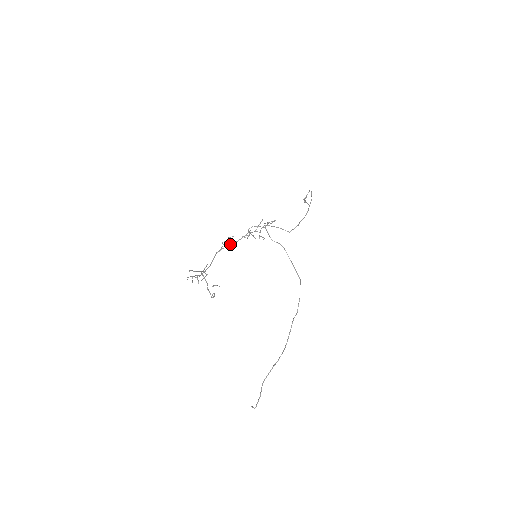
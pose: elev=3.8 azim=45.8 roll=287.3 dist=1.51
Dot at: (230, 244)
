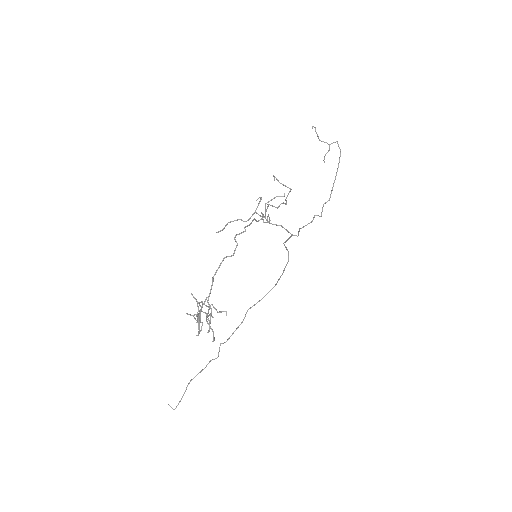
Dot at: (233, 221)
